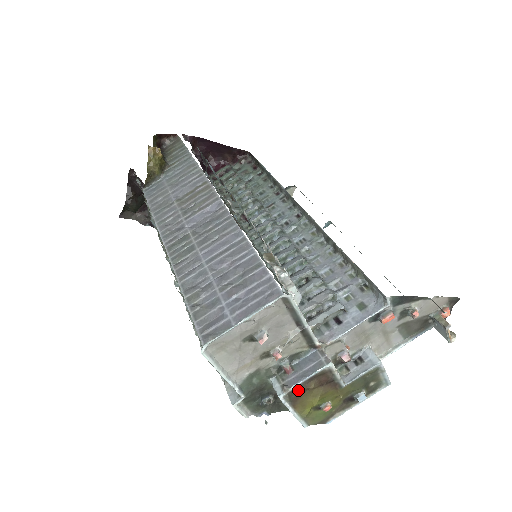
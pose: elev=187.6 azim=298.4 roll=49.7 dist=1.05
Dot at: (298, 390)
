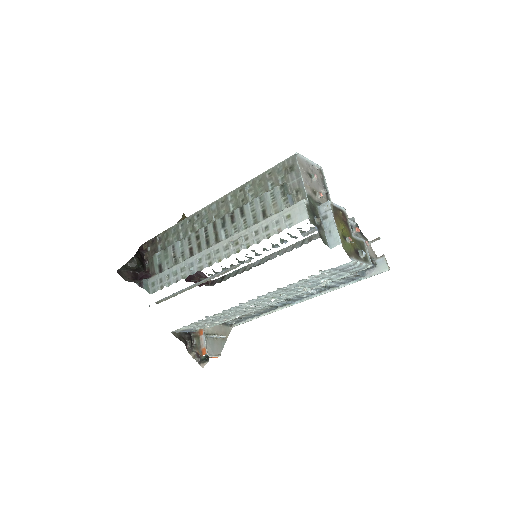
Dot at: (335, 208)
